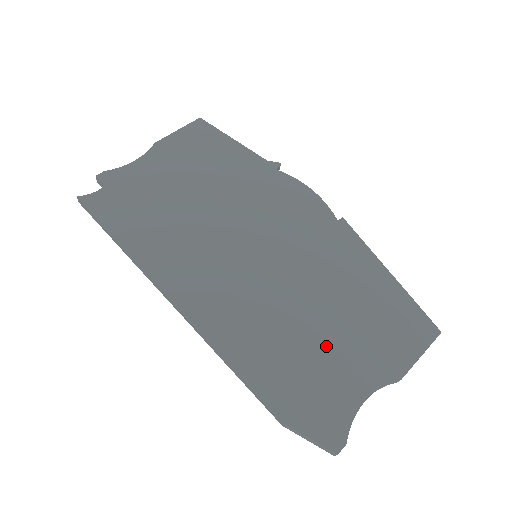
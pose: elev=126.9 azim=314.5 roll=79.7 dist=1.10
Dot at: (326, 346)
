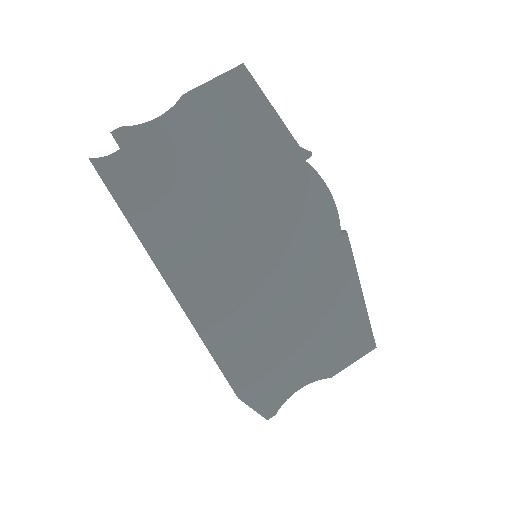
Dot at: (287, 347)
